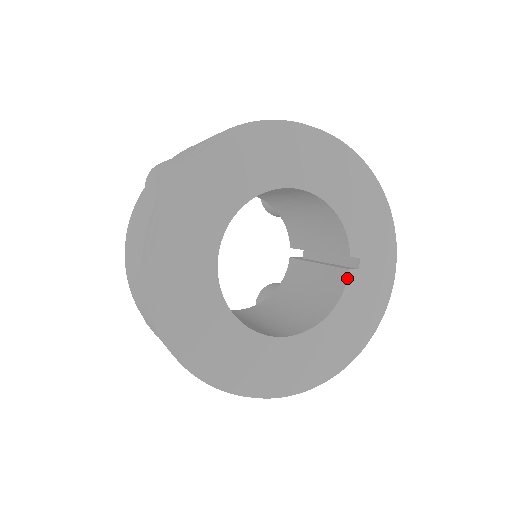
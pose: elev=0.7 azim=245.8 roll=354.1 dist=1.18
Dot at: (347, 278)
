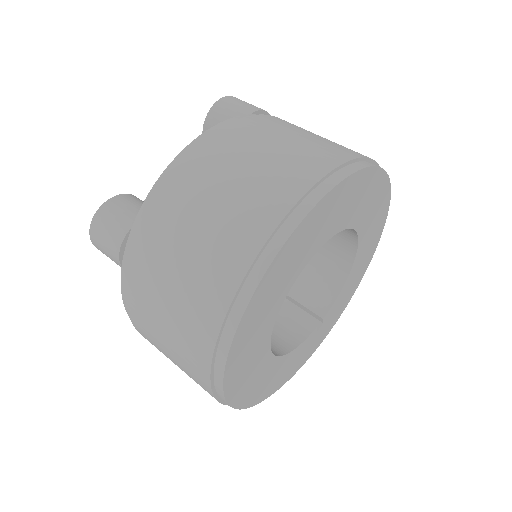
Dot at: (311, 332)
